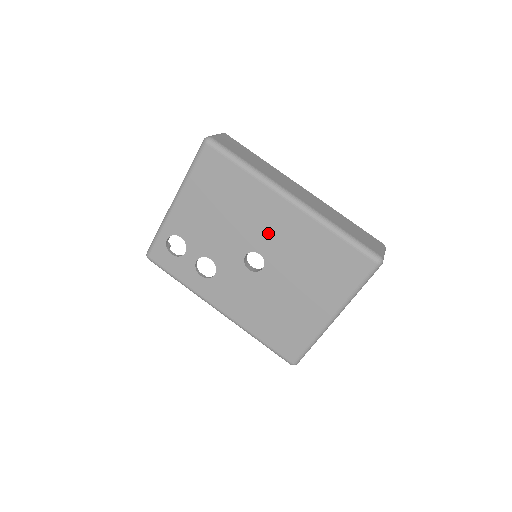
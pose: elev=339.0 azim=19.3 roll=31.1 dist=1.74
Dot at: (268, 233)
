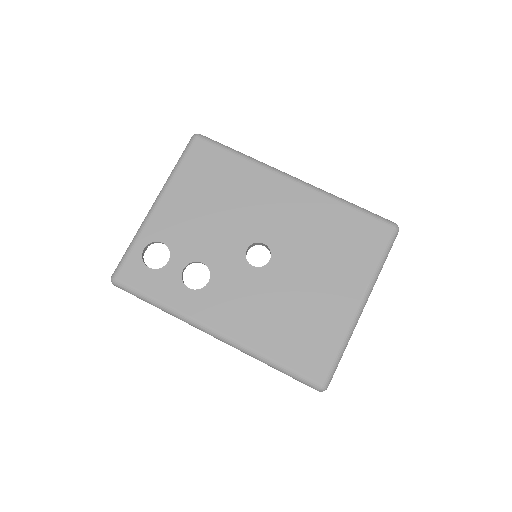
Dot at: (272, 217)
